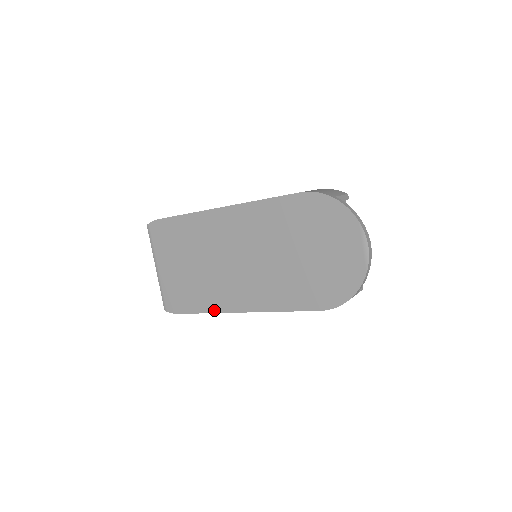
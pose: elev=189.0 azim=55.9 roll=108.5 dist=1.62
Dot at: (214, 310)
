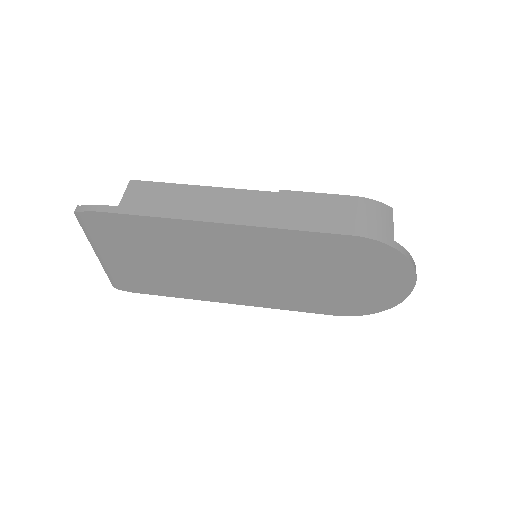
Dot at: (194, 298)
